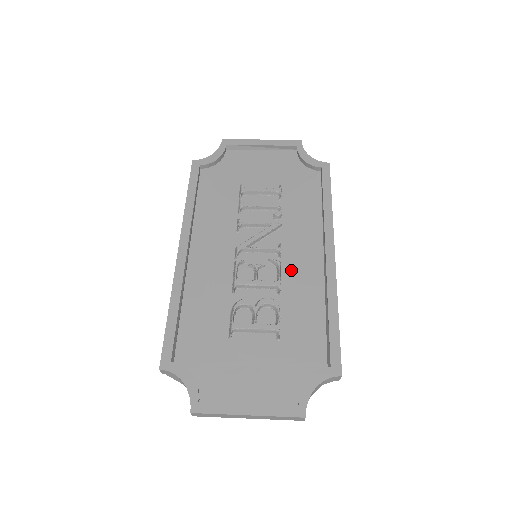
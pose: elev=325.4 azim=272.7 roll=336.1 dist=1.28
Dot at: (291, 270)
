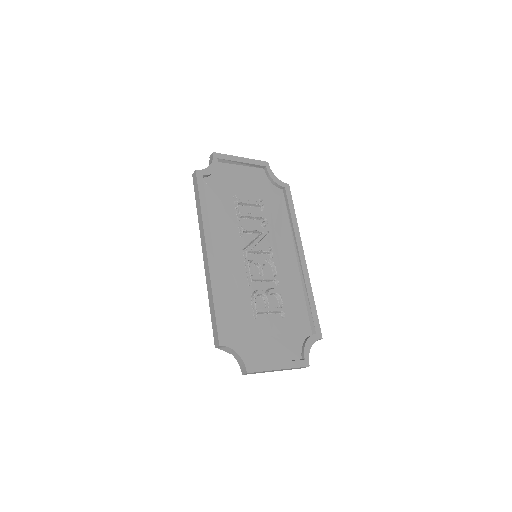
Dot at: (280, 267)
